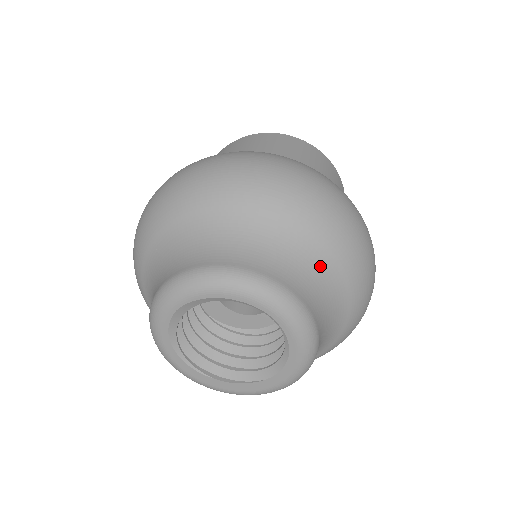
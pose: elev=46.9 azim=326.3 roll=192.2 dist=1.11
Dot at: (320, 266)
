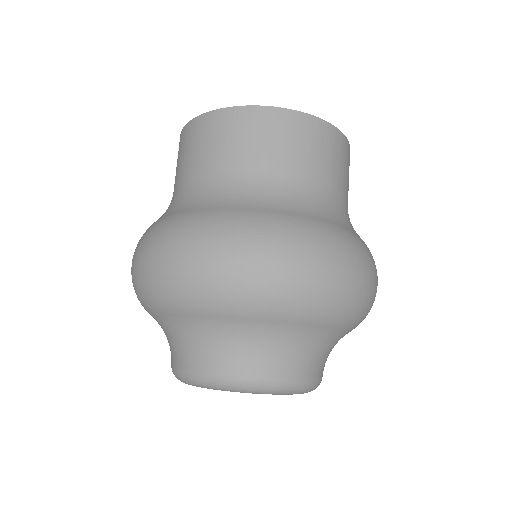
Dot at: occluded
